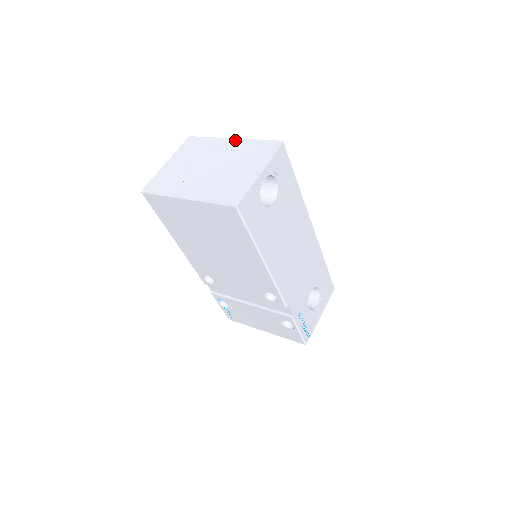
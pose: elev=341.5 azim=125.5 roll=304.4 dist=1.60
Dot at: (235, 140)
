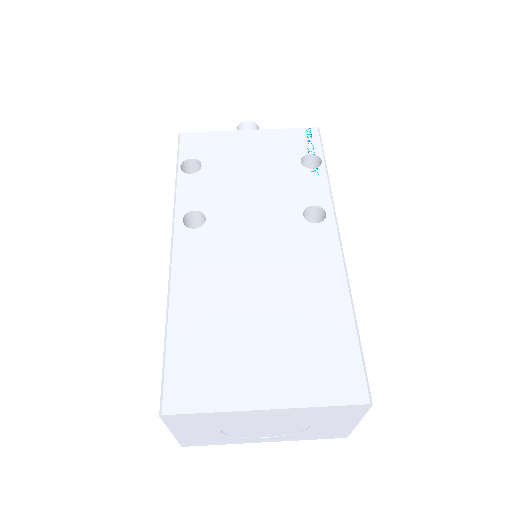
Dot at: (275, 412)
